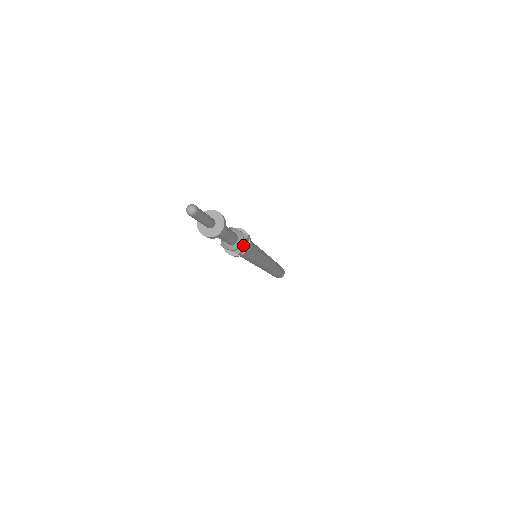
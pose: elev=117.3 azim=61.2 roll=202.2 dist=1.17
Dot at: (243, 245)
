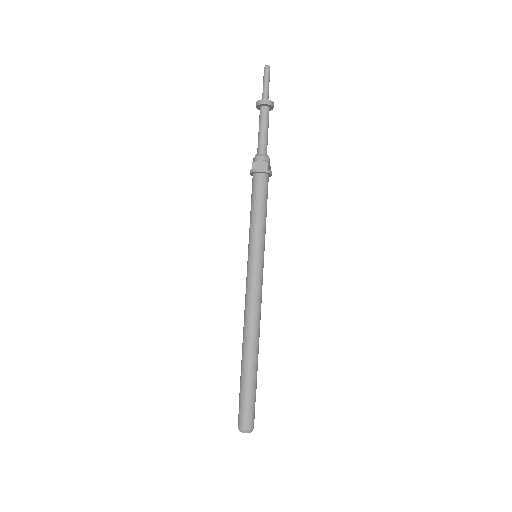
Dot at: (269, 165)
